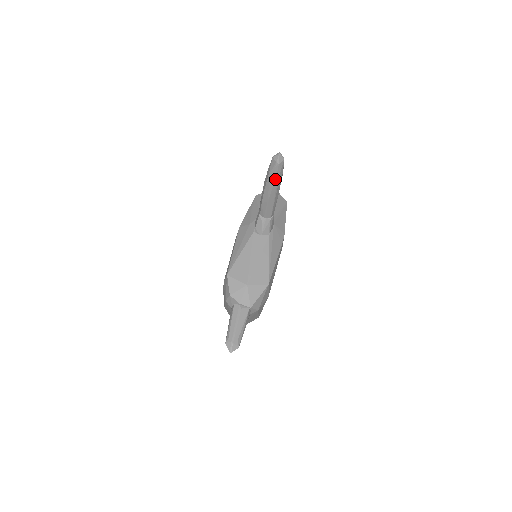
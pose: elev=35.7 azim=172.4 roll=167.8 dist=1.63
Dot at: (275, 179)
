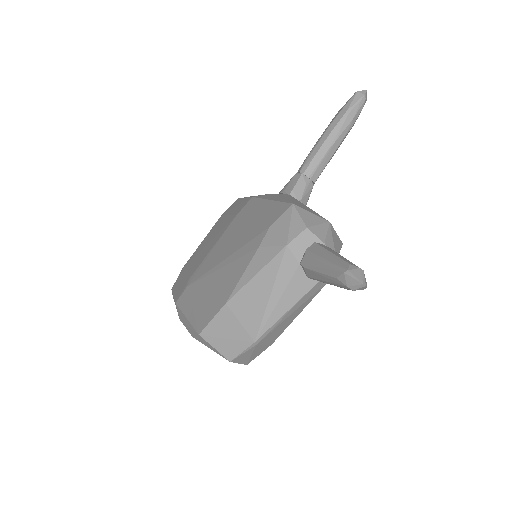
Dot at: (353, 118)
